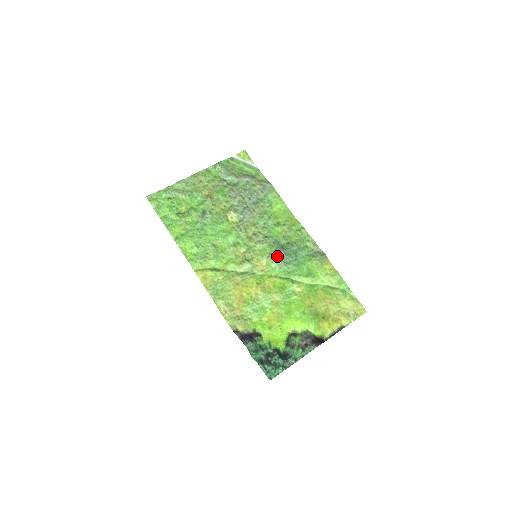
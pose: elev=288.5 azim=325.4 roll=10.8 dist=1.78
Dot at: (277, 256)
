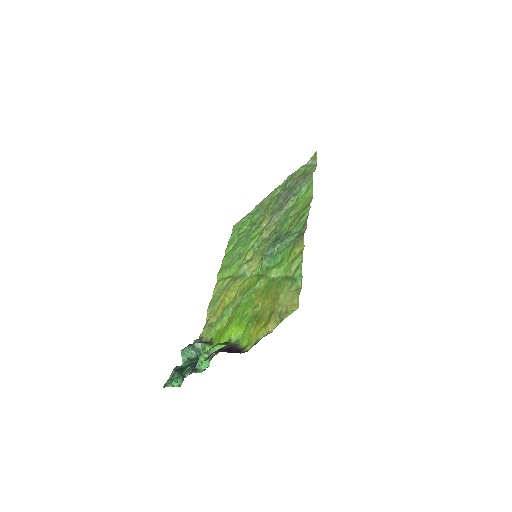
Dot at: occluded
